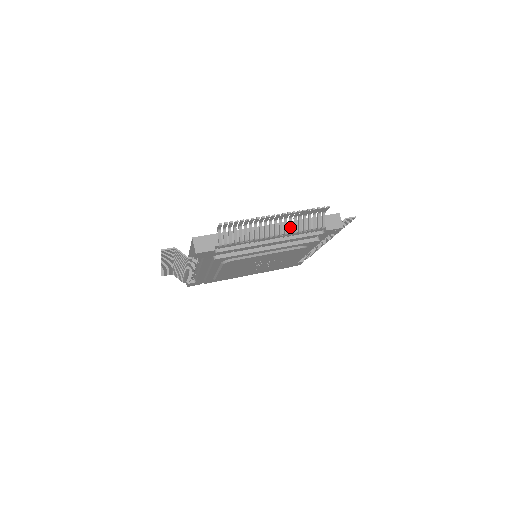
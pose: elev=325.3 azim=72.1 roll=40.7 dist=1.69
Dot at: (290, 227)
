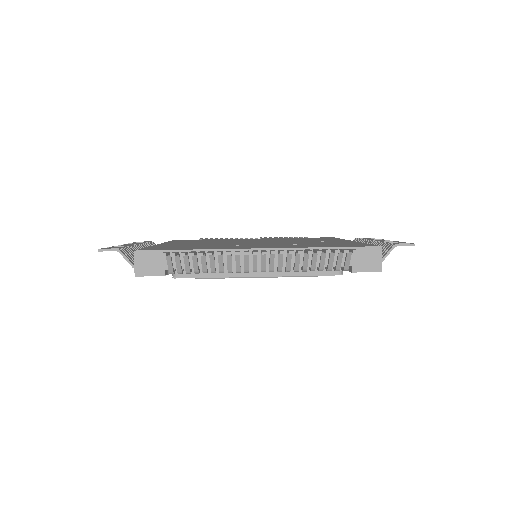
Dot at: (288, 264)
